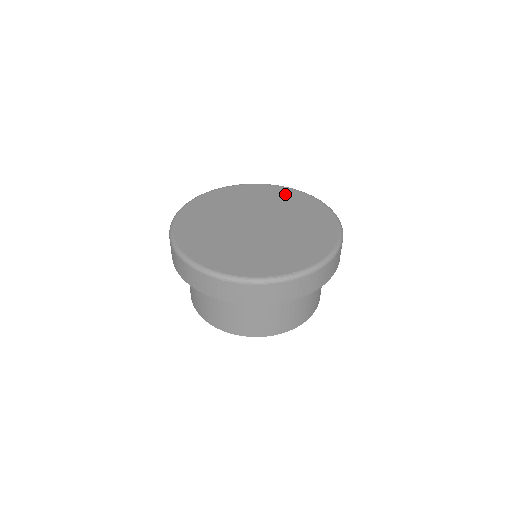
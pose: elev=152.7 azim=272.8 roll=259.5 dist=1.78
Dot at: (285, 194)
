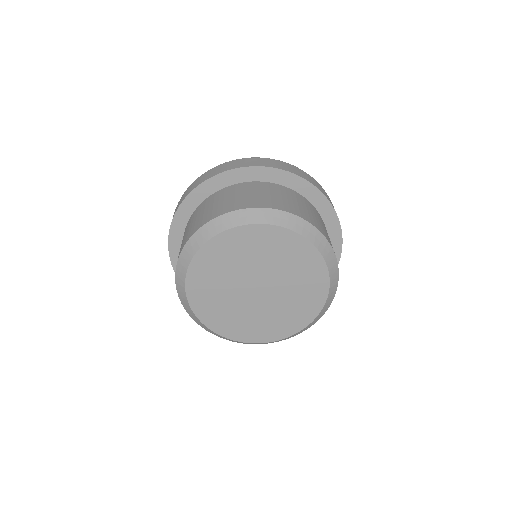
Dot at: occluded
